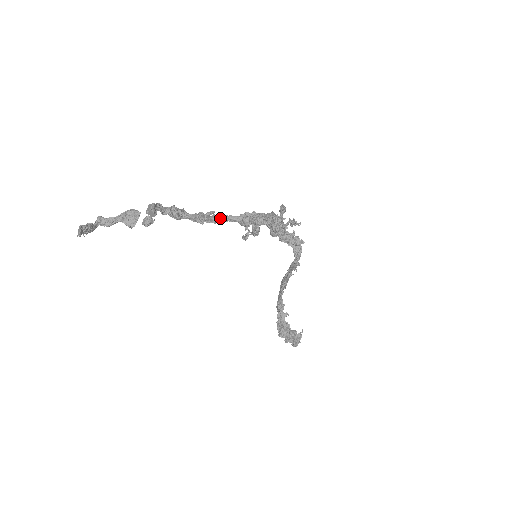
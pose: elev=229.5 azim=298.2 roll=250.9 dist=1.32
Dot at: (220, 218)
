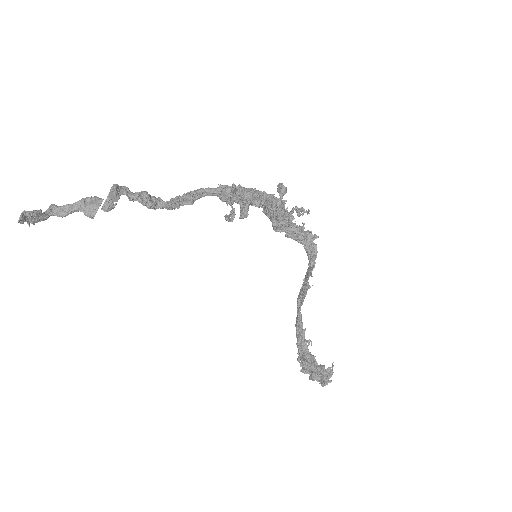
Dot at: (195, 193)
